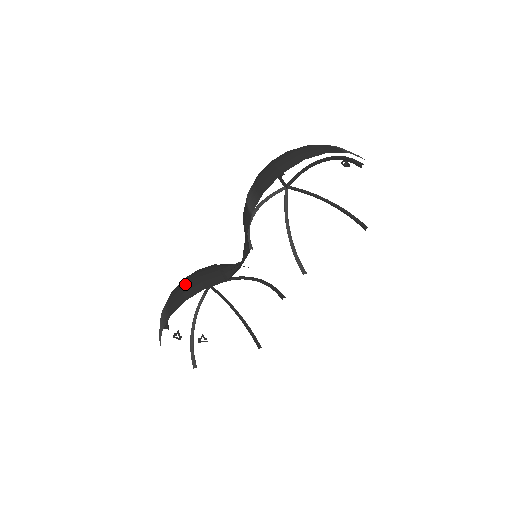
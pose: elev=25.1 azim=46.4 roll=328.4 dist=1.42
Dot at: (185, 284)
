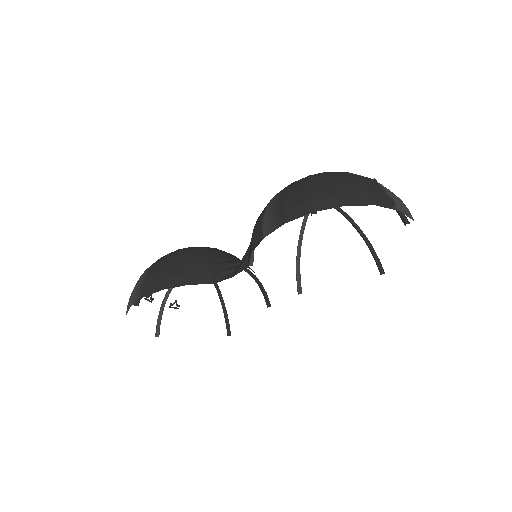
Dot at: (170, 266)
